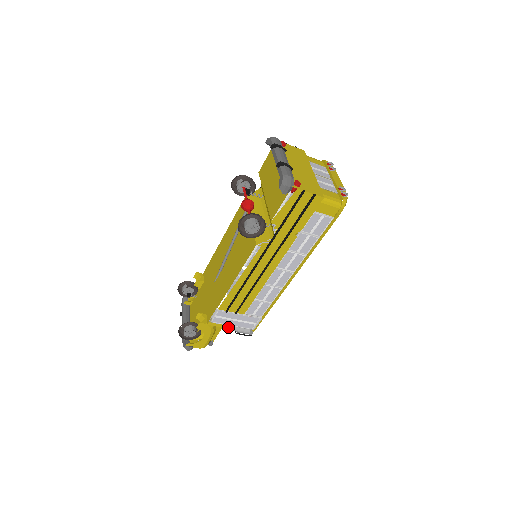
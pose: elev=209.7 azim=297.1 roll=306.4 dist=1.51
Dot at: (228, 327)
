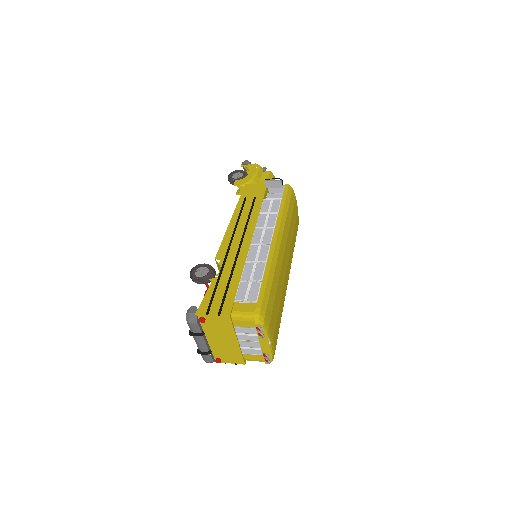
Dot at: occluded
